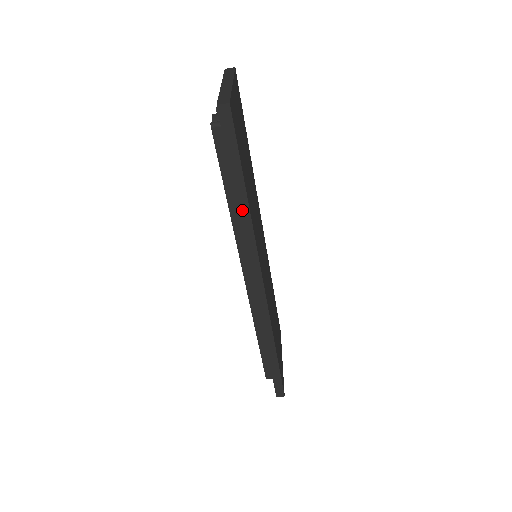
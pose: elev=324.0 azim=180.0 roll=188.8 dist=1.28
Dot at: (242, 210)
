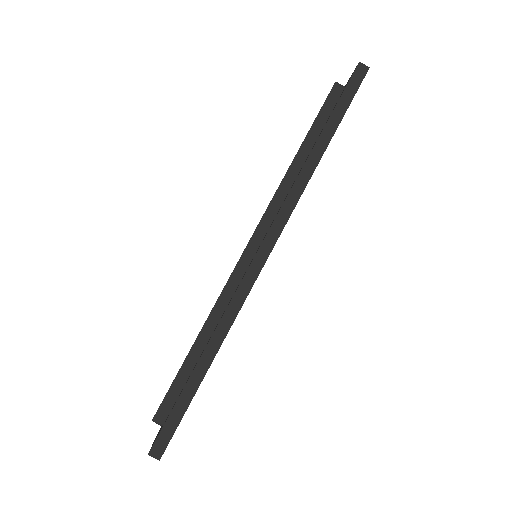
Dot at: (312, 158)
